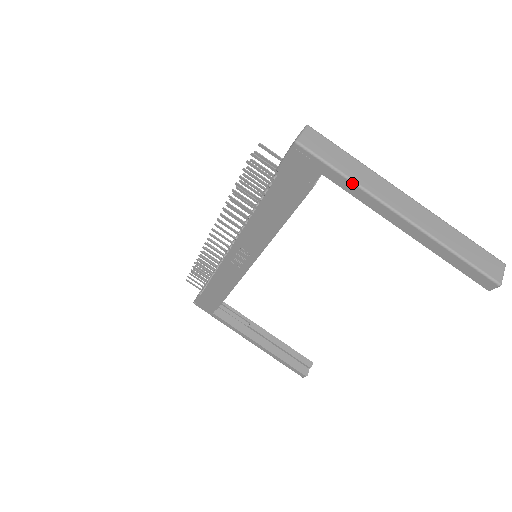
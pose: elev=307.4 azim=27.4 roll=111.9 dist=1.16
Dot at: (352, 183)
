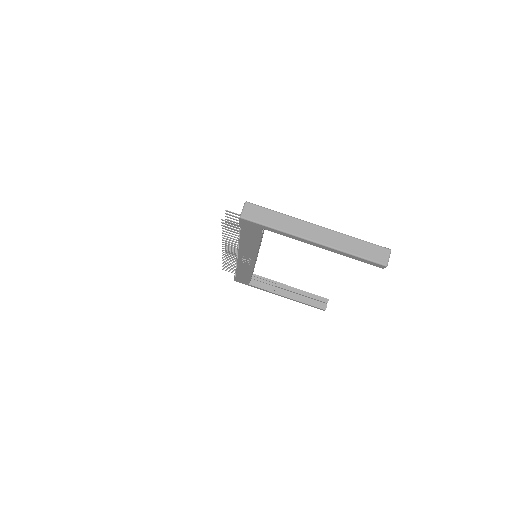
Dot at: (280, 231)
